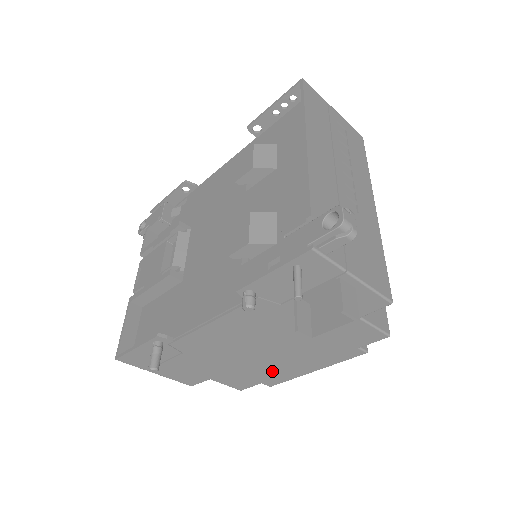
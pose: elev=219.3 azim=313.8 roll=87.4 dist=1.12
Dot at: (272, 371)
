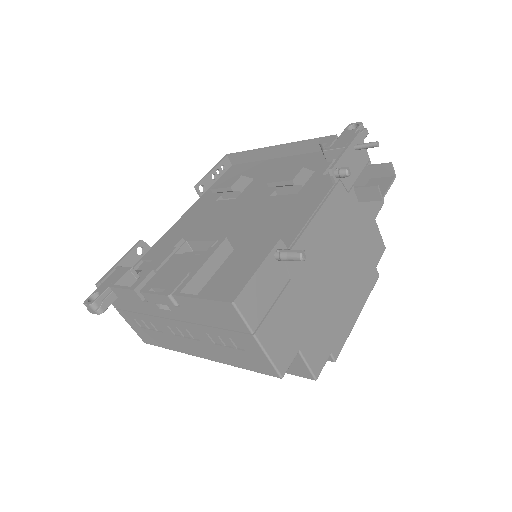
Dot at: (338, 319)
